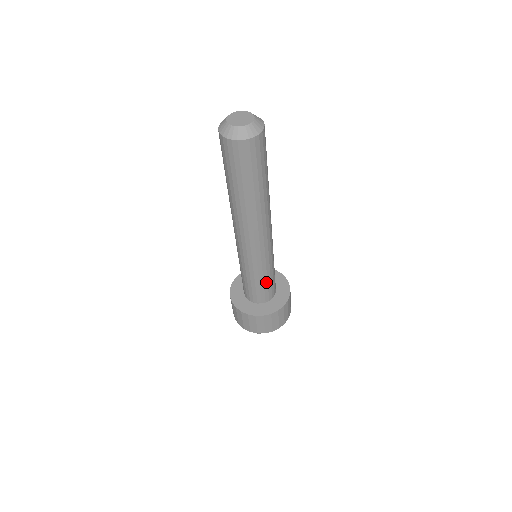
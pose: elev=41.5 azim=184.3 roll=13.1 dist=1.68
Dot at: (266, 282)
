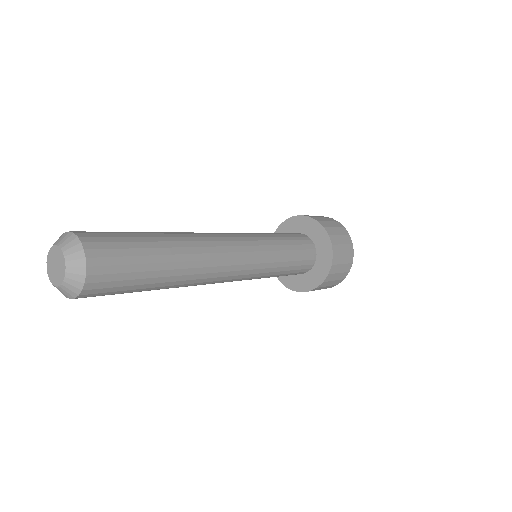
Dot at: occluded
